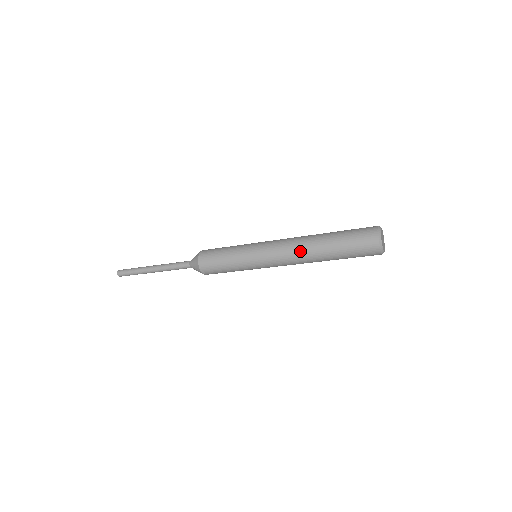
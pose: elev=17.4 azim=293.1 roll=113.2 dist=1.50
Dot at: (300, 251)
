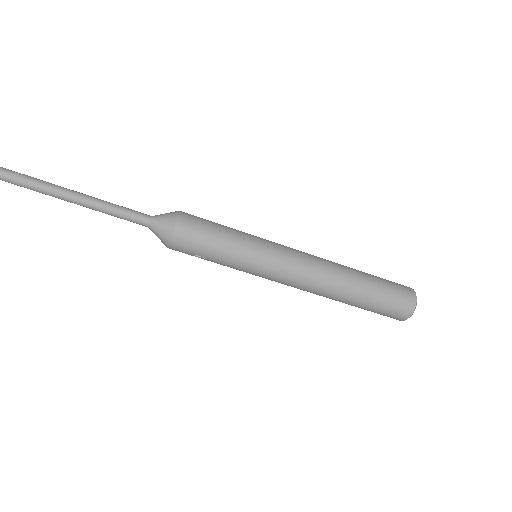
Dot at: (329, 263)
